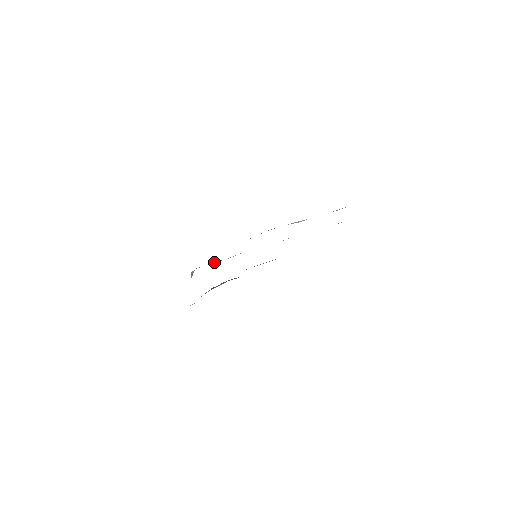
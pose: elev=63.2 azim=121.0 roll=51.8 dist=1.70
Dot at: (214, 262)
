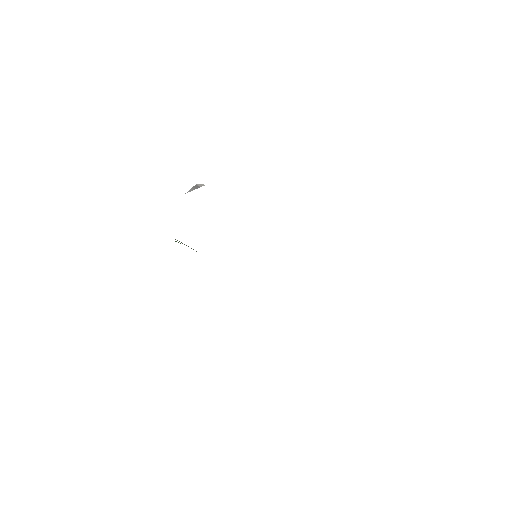
Dot at: occluded
